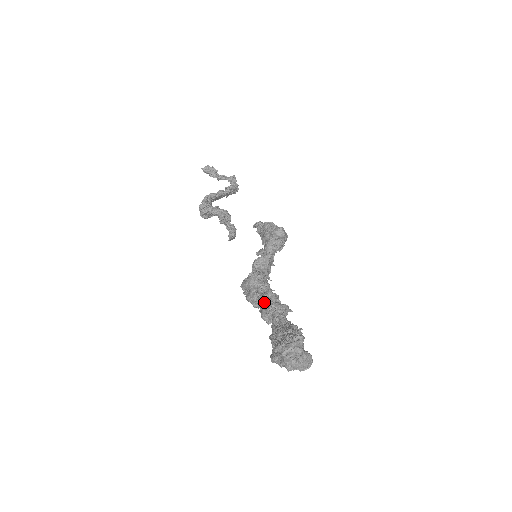
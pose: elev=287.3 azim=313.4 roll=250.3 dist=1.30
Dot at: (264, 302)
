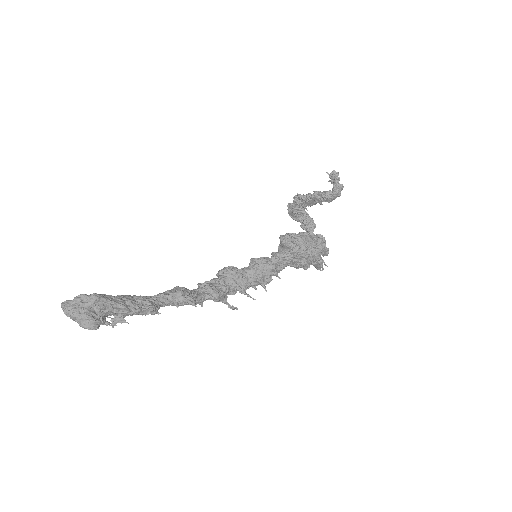
Dot at: occluded
